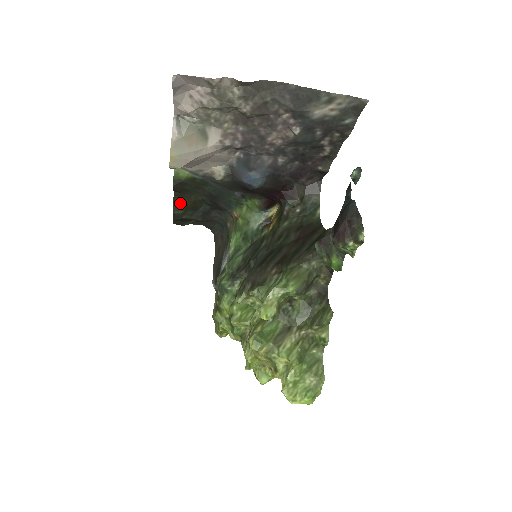
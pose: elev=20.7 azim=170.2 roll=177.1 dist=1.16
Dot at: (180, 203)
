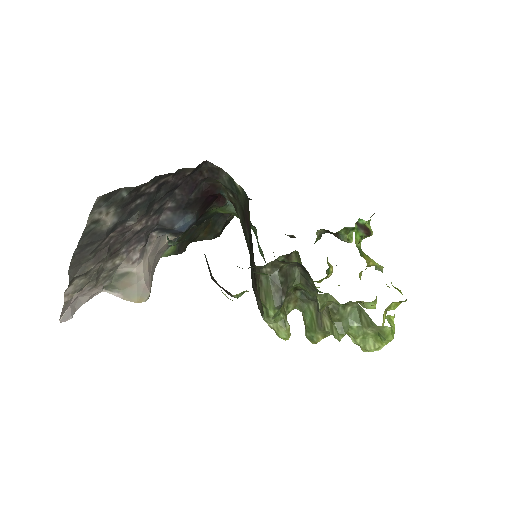
Dot at: (203, 237)
